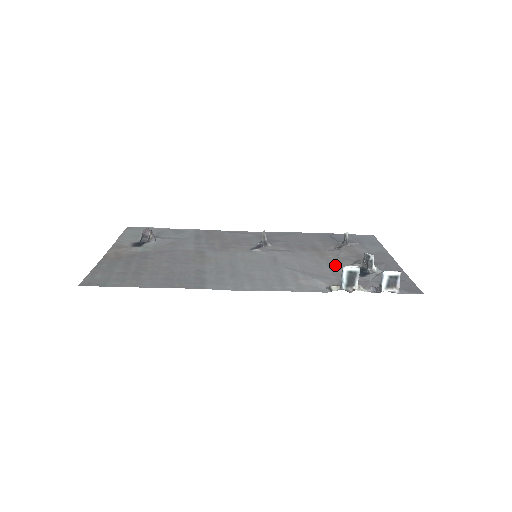
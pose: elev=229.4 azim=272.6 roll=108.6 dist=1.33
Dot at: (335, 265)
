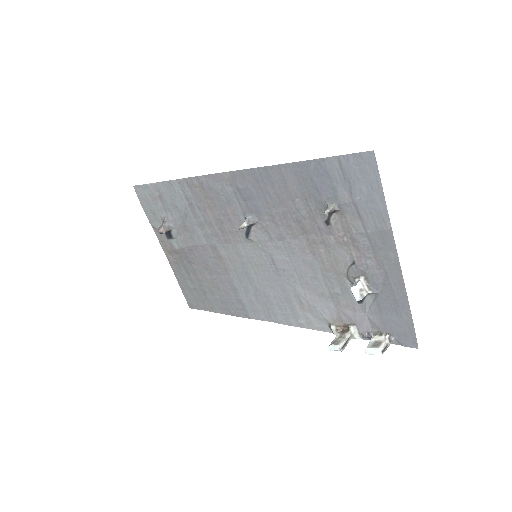
Dot at: (330, 276)
